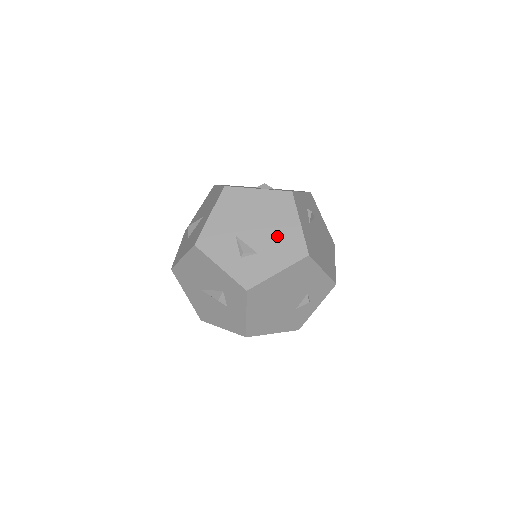
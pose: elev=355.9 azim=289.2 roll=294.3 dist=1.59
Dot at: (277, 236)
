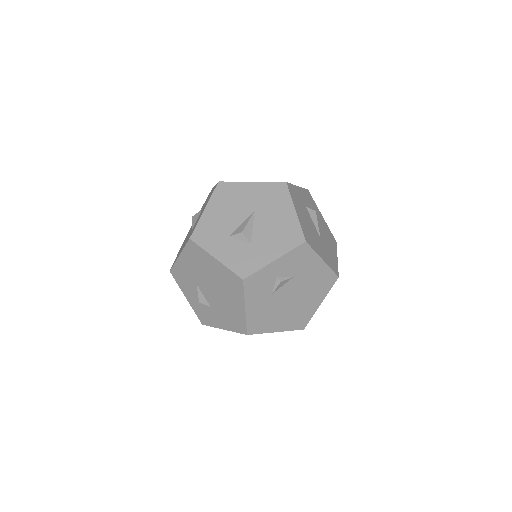
Dot at: (226, 306)
